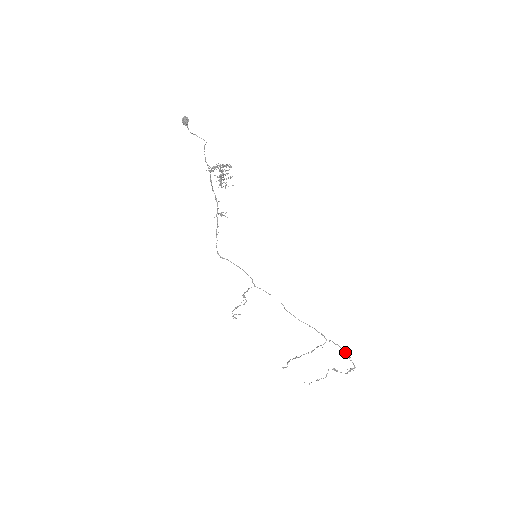
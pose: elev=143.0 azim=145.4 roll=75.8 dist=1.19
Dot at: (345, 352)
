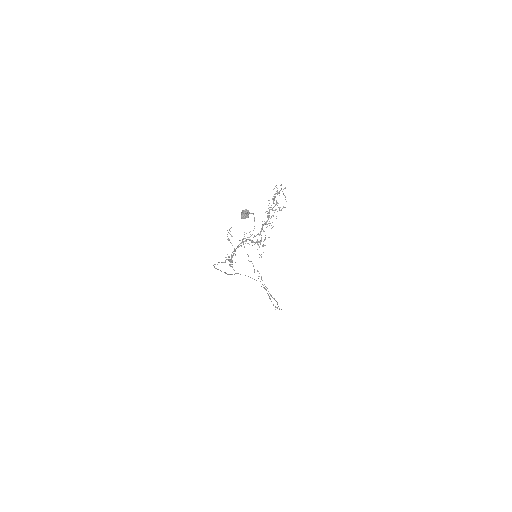
Dot at: (278, 306)
